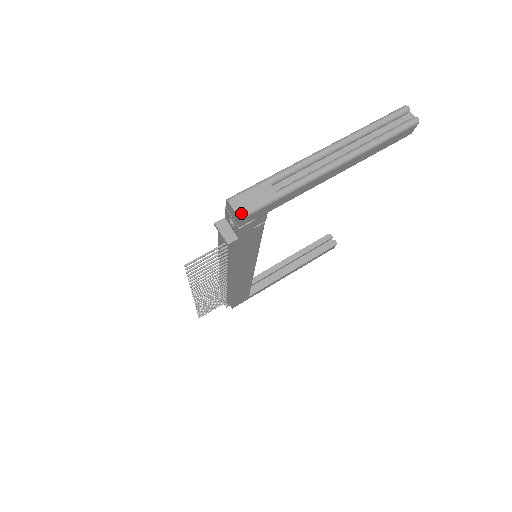
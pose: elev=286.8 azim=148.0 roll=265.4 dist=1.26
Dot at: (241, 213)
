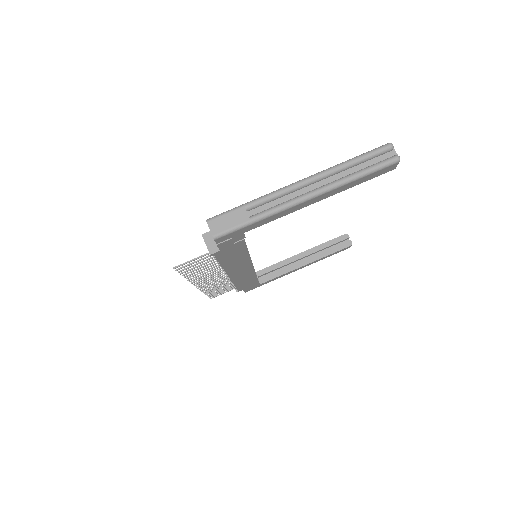
Dot at: (216, 234)
